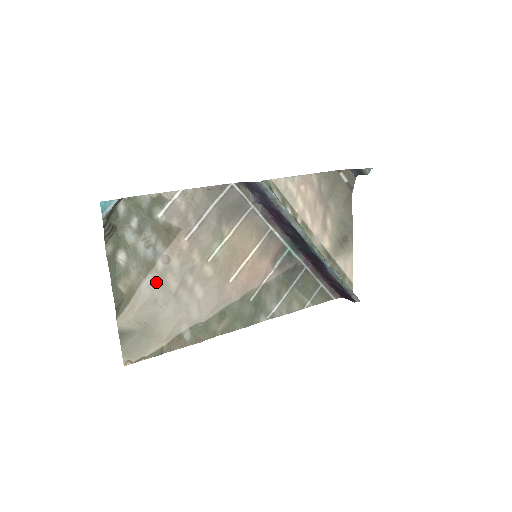
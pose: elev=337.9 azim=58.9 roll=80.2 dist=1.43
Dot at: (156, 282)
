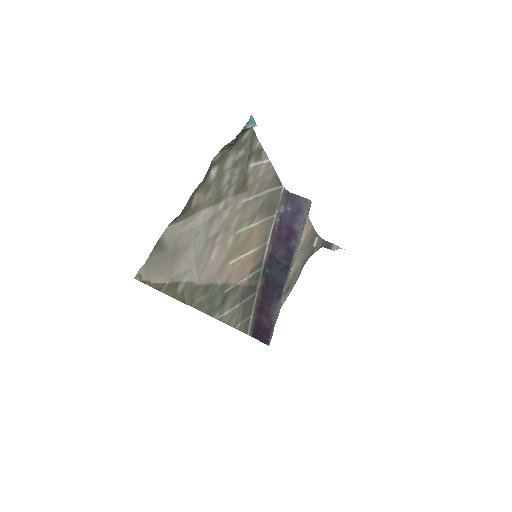
Dot at: (210, 218)
